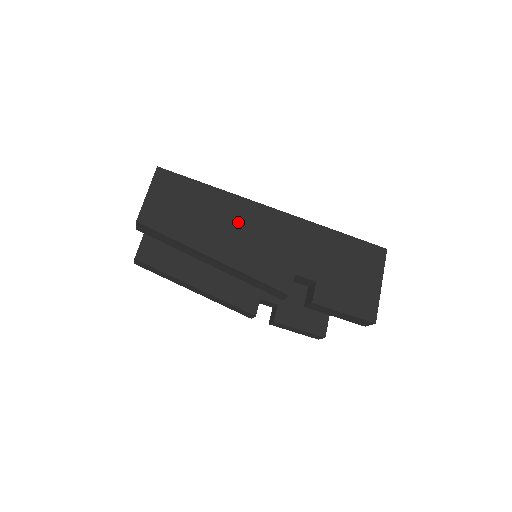
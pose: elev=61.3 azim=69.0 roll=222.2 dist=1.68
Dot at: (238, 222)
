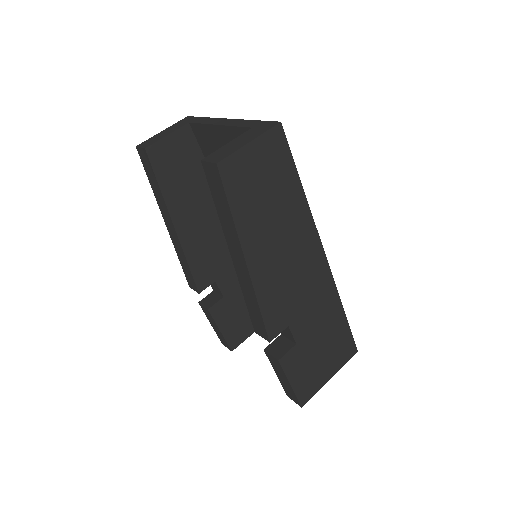
Dot at: (292, 242)
